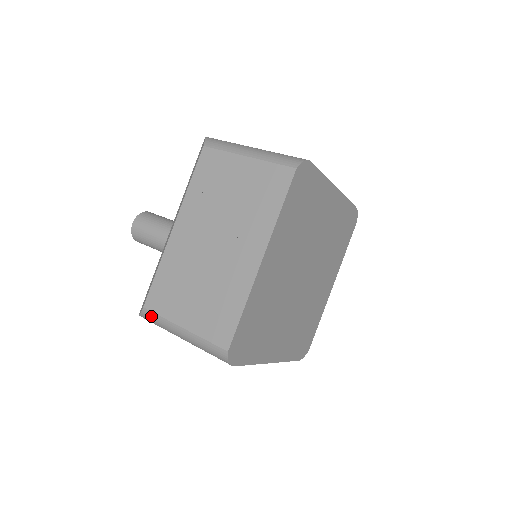
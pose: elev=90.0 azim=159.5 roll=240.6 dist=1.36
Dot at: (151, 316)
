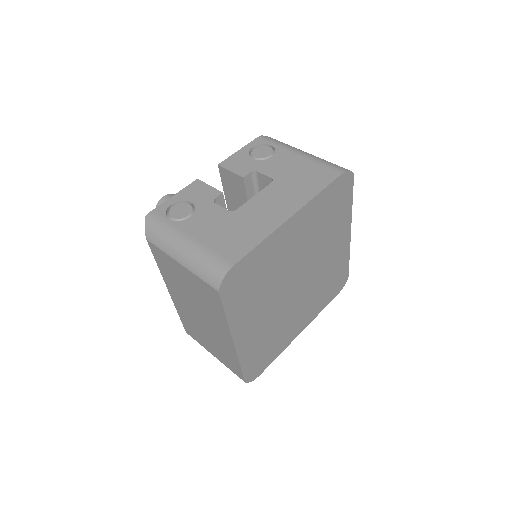
Dot at: occluded
